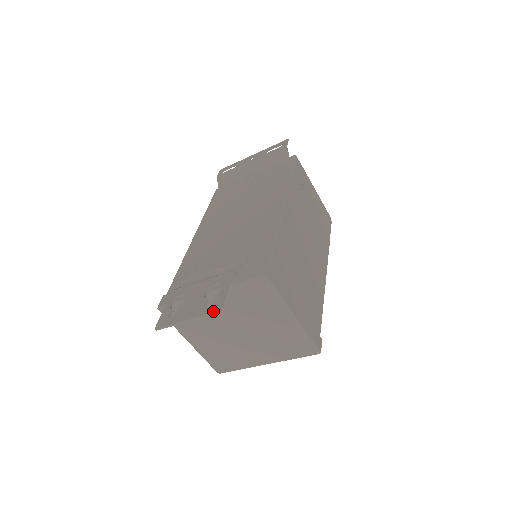
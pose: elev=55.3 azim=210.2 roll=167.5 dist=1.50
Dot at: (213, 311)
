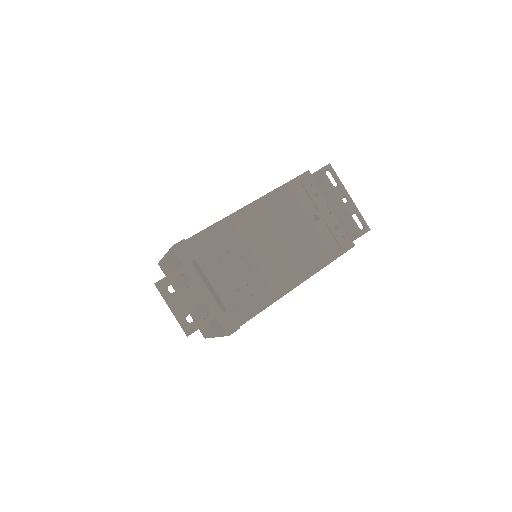
Dot at: (186, 331)
